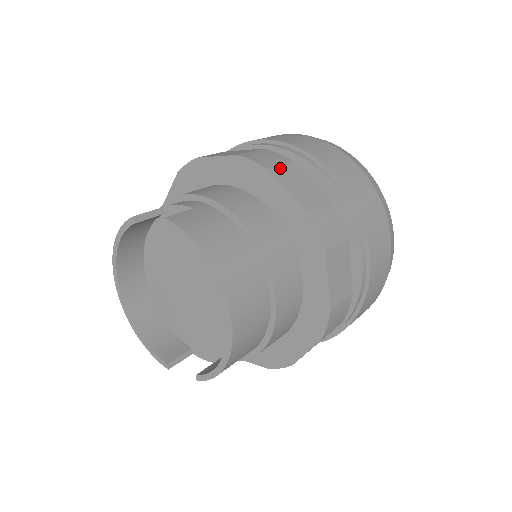
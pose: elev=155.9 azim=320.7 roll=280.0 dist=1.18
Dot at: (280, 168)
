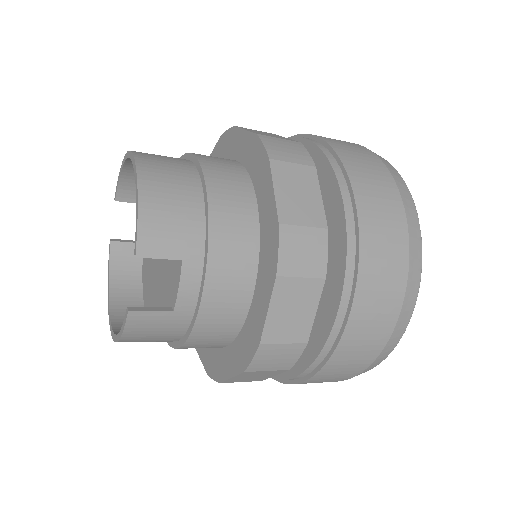
Dot at: occluded
